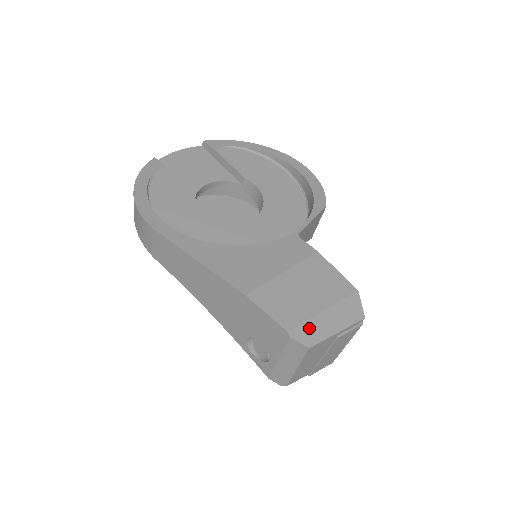
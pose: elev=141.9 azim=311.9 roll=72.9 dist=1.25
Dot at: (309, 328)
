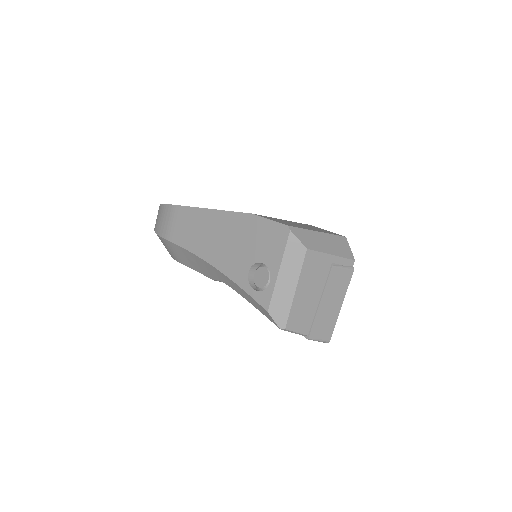
Dot at: (306, 235)
